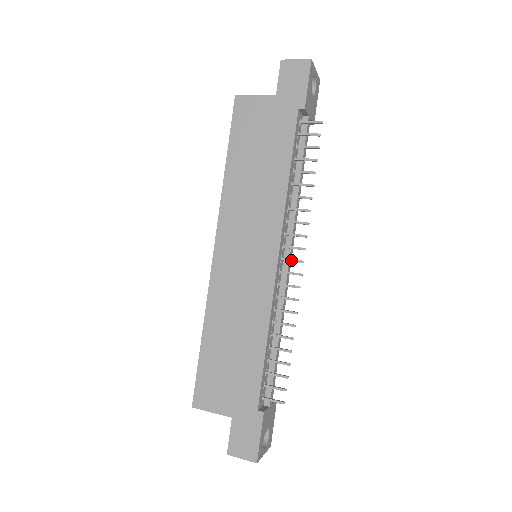
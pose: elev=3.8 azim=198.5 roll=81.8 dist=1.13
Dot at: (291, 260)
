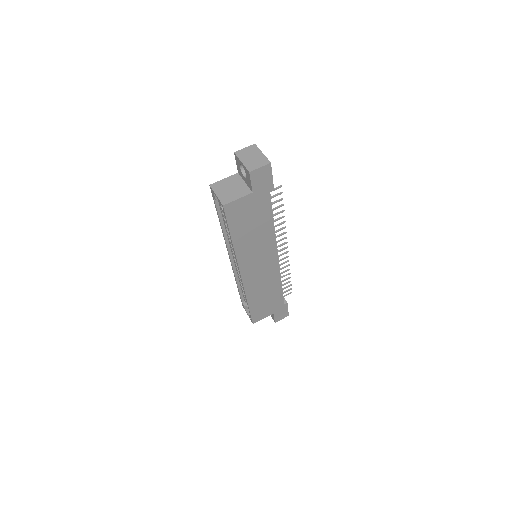
Dot at: occluded
